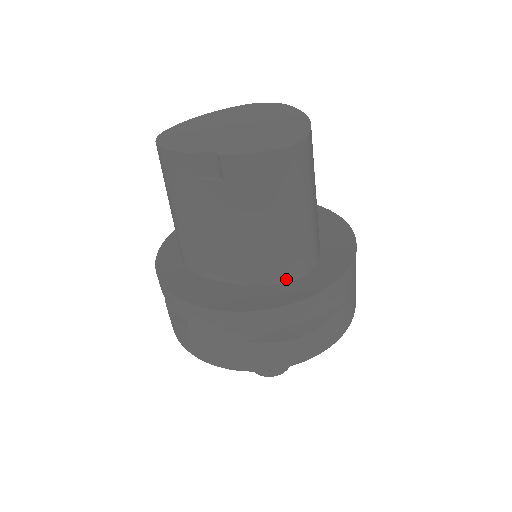
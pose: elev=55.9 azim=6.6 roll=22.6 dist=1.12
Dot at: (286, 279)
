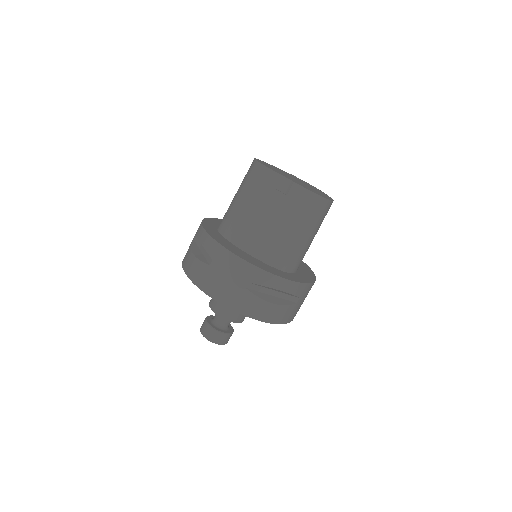
Dot at: (280, 268)
